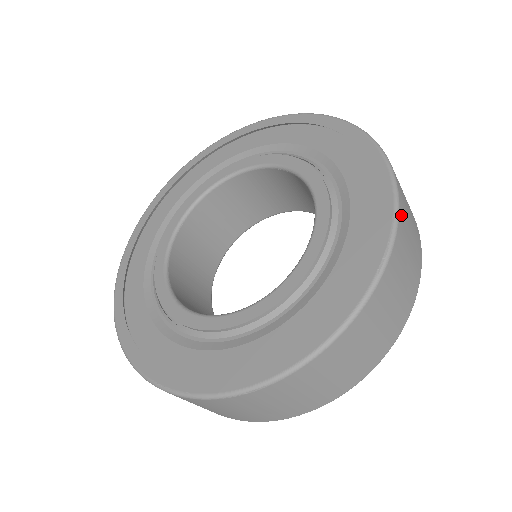
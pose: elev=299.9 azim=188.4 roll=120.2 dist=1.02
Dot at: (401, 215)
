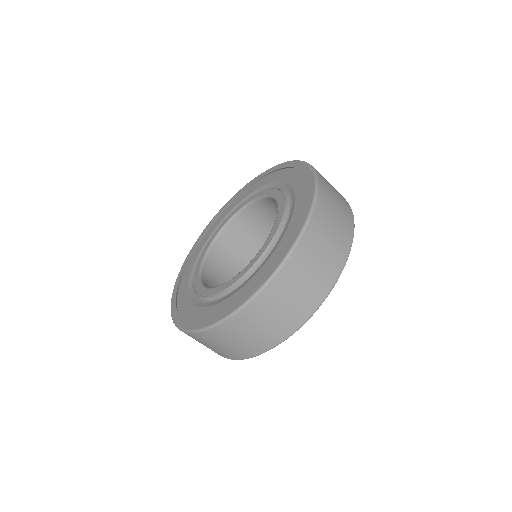
Dot at: occluded
